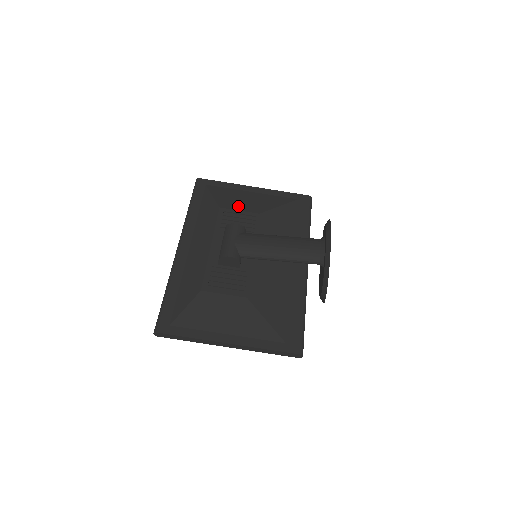
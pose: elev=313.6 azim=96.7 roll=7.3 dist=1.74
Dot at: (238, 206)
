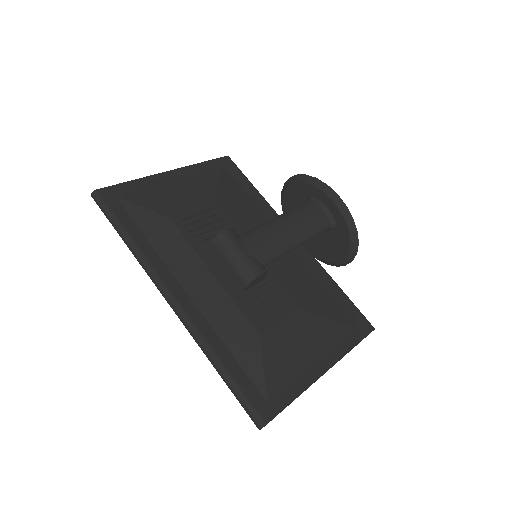
Dot at: (185, 205)
